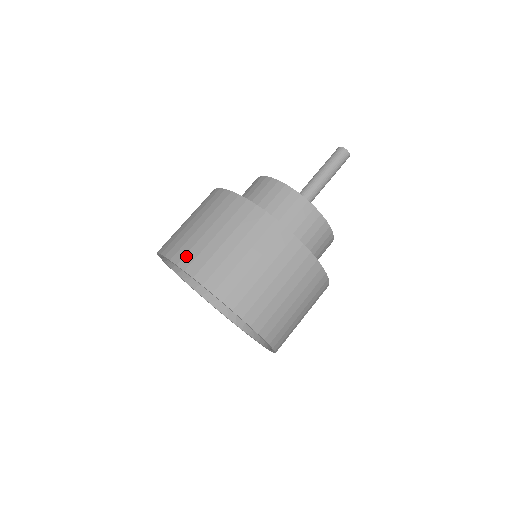
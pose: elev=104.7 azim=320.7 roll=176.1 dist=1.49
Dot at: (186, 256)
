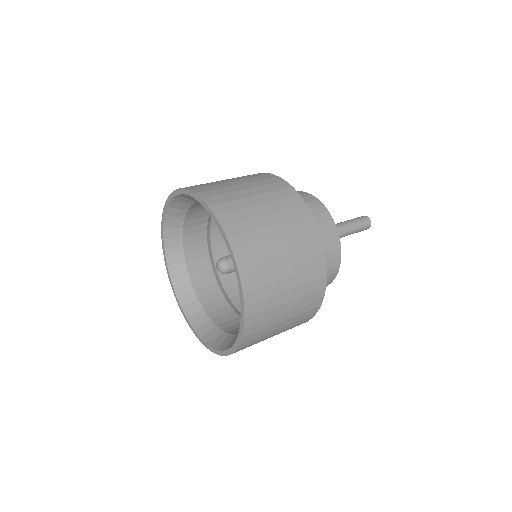
Dot at: occluded
